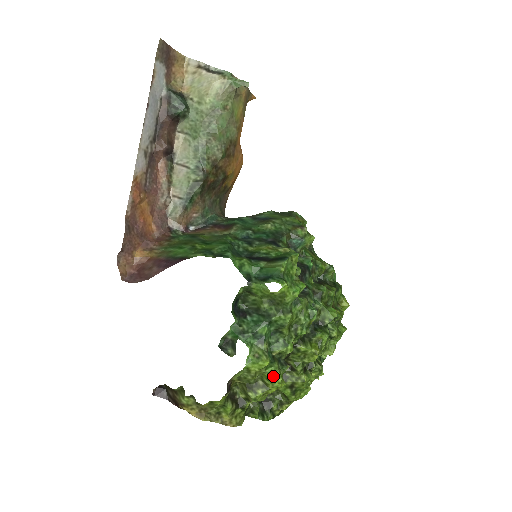
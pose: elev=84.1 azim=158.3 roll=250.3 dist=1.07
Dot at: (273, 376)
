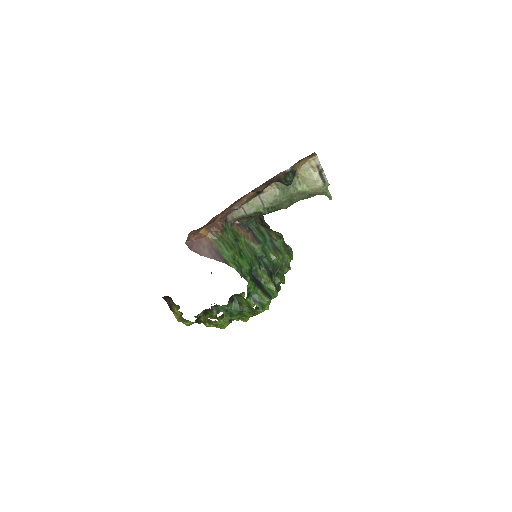
Dot at: (223, 326)
